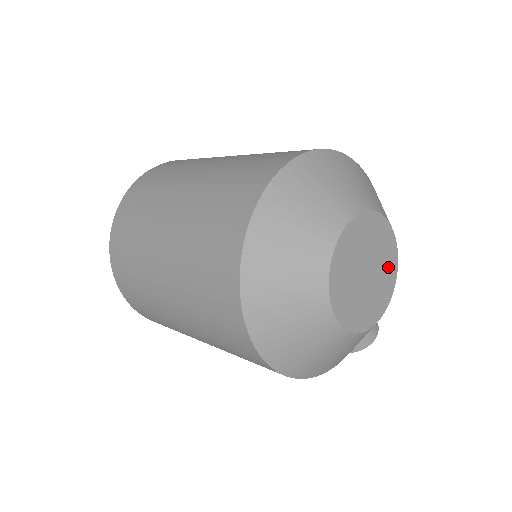
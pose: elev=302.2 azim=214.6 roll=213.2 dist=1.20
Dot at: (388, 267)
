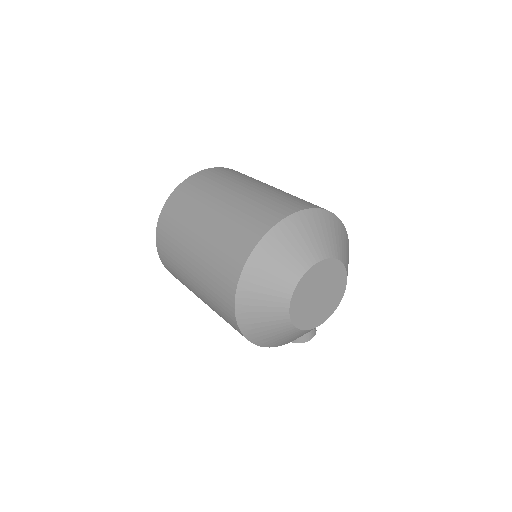
Dot at: (335, 297)
